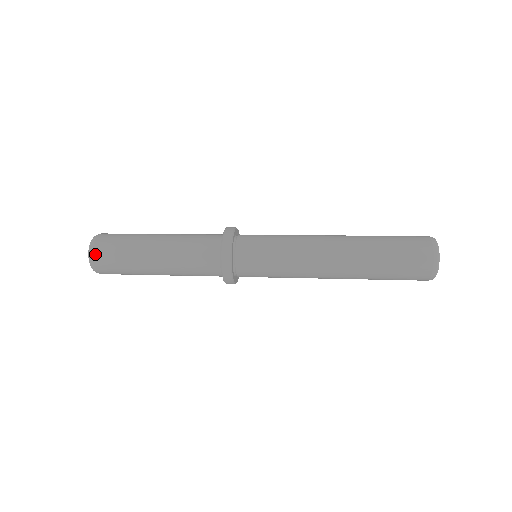
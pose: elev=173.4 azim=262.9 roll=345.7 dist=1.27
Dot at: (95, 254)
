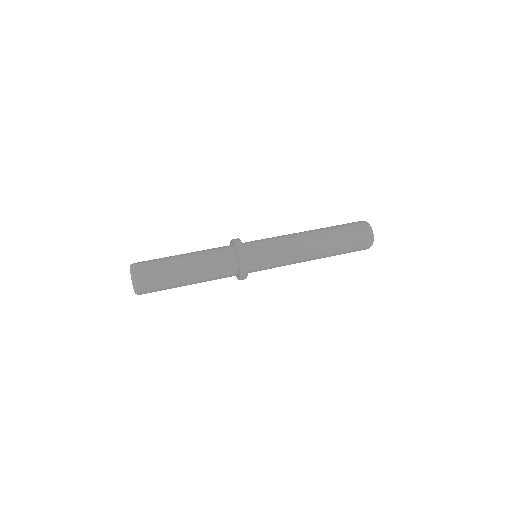
Dot at: (140, 287)
